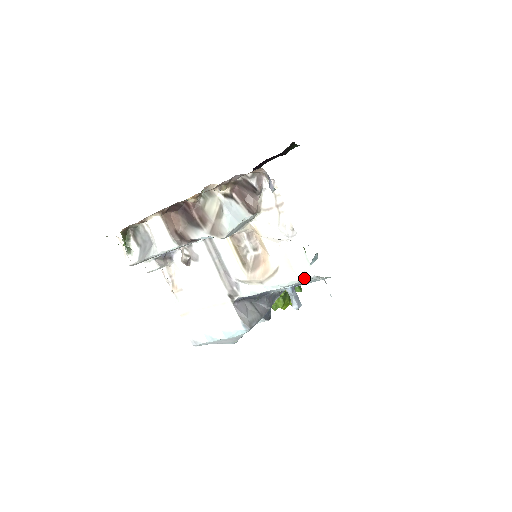
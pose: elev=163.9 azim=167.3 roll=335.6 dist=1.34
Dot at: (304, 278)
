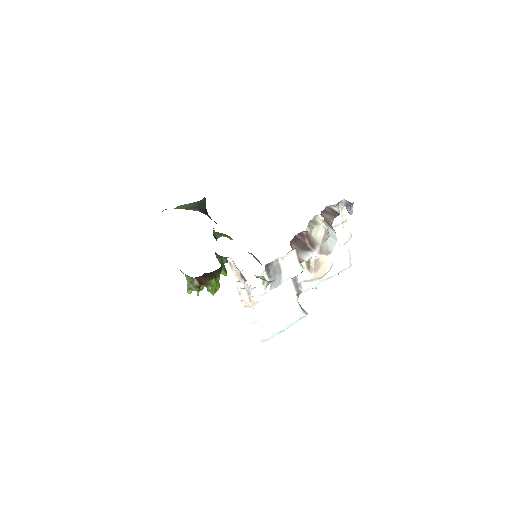
Dot at: (349, 267)
